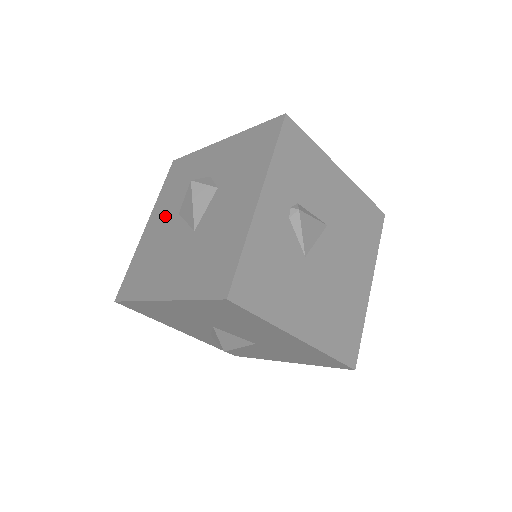
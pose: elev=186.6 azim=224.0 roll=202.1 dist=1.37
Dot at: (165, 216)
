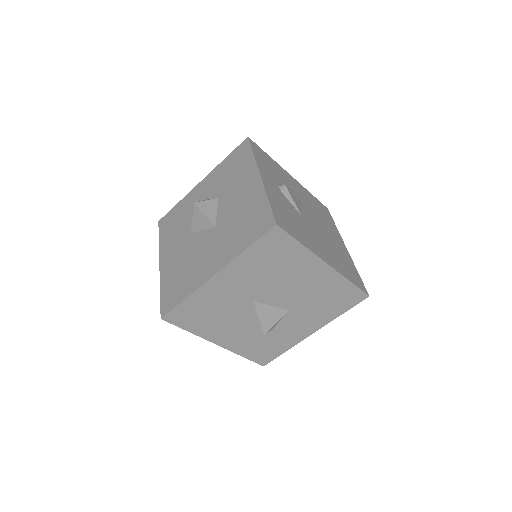
Dot at: (177, 245)
